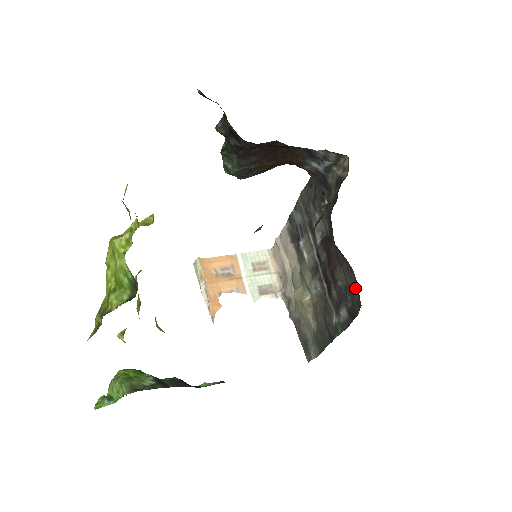
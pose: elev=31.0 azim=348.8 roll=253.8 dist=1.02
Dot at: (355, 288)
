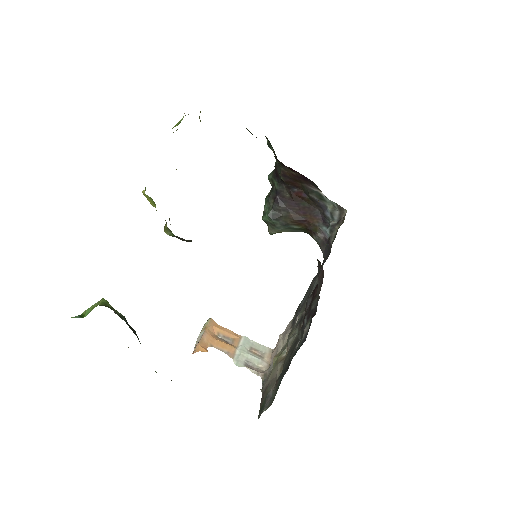
Dot at: (321, 285)
